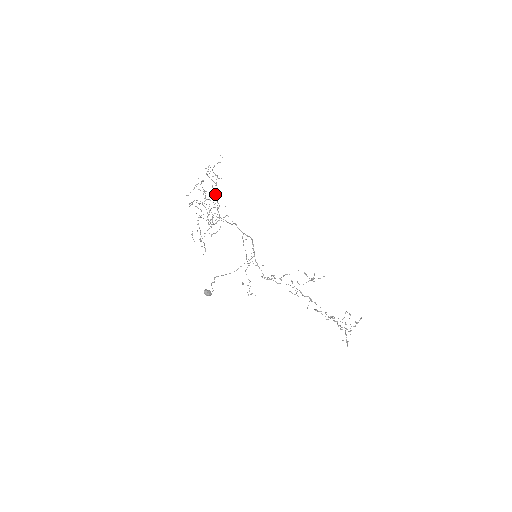
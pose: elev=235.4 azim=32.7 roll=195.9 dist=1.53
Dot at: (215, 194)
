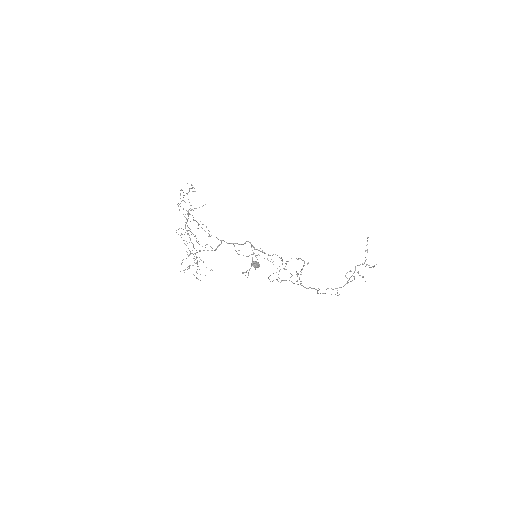
Dot at: (187, 231)
